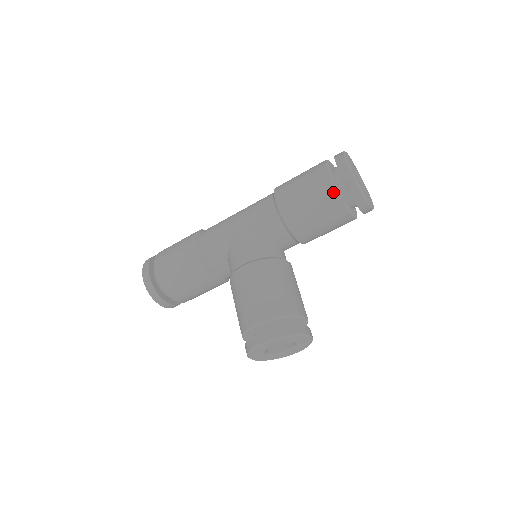
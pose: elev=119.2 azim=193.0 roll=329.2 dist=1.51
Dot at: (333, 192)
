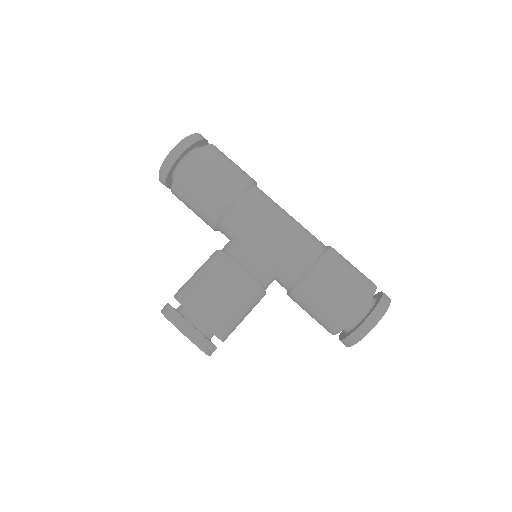
Dot at: (348, 318)
